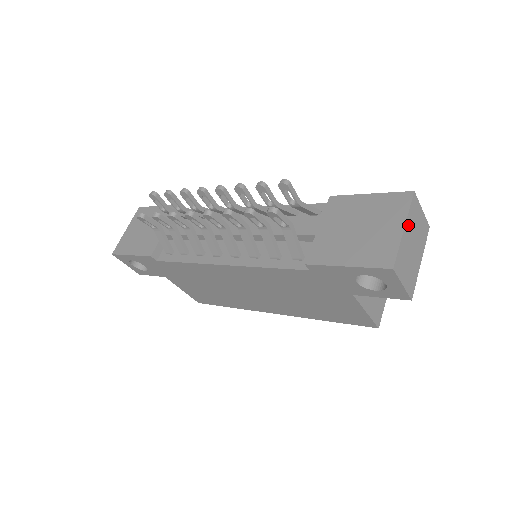
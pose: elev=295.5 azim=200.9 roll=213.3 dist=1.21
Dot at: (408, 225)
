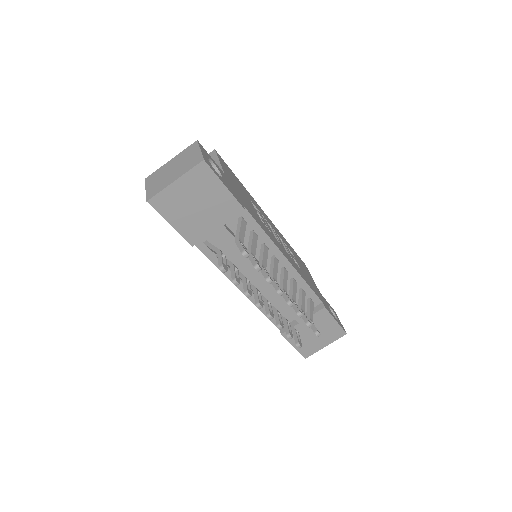
Dot at: occluded
